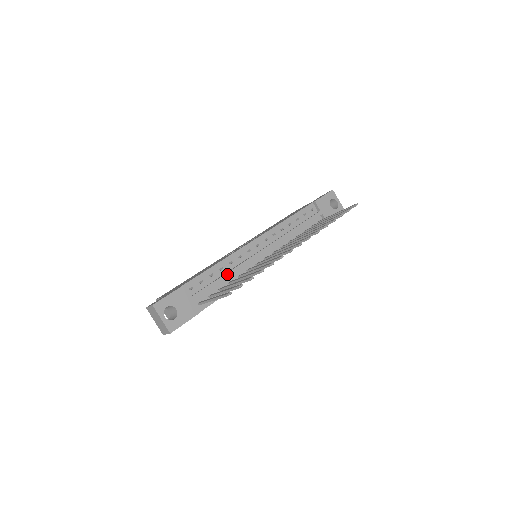
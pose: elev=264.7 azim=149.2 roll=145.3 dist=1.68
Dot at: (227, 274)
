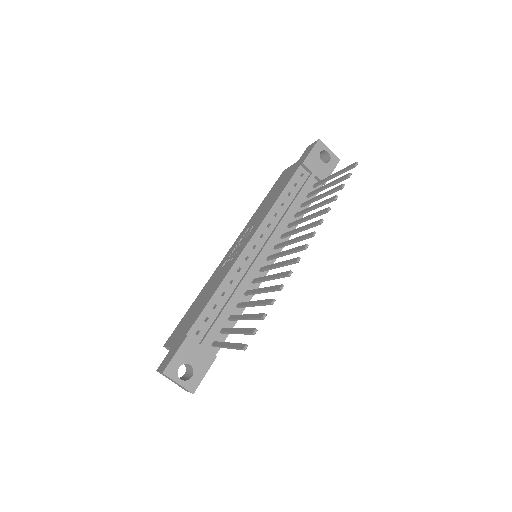
Dot at: (232, 298)
